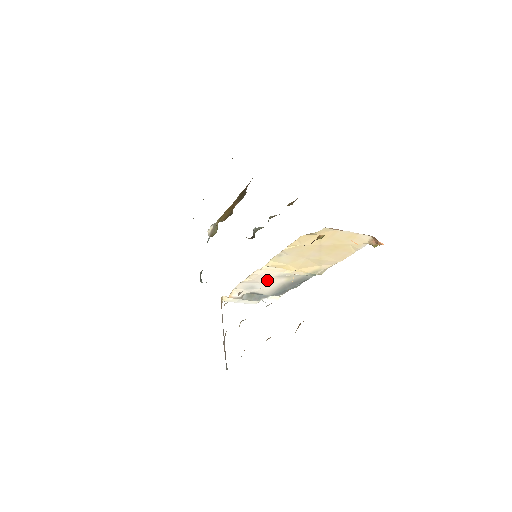
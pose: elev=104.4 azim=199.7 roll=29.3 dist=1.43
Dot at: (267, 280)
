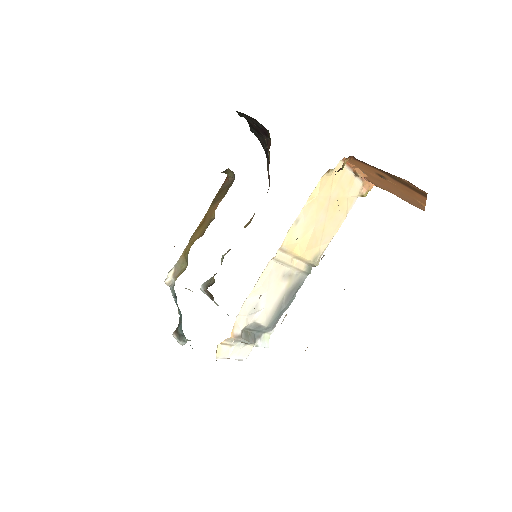
Dot at: (272, 286)
